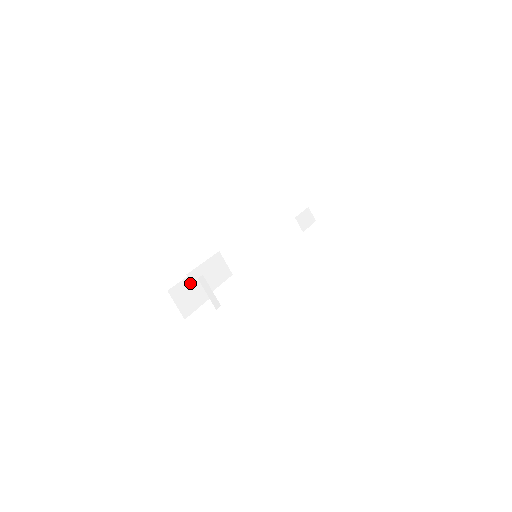
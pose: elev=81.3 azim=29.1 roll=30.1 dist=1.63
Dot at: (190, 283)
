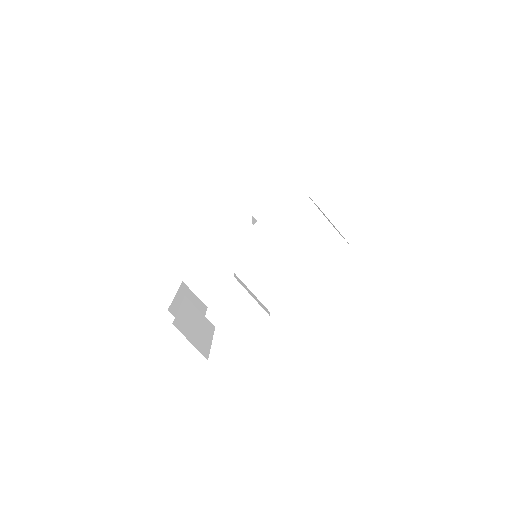
Dot at: (188, 313)
